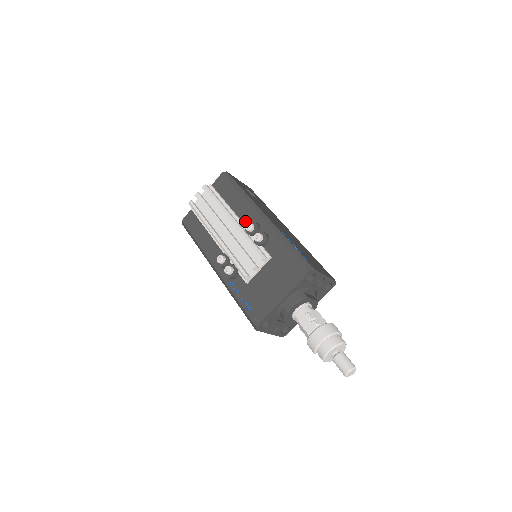
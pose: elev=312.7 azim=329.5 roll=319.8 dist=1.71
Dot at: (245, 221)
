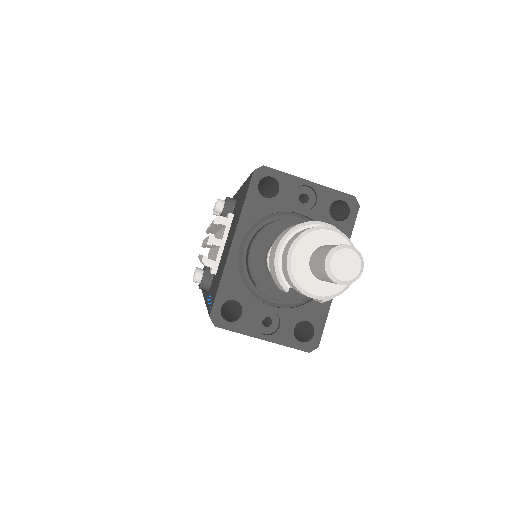
Dot at: occluded
